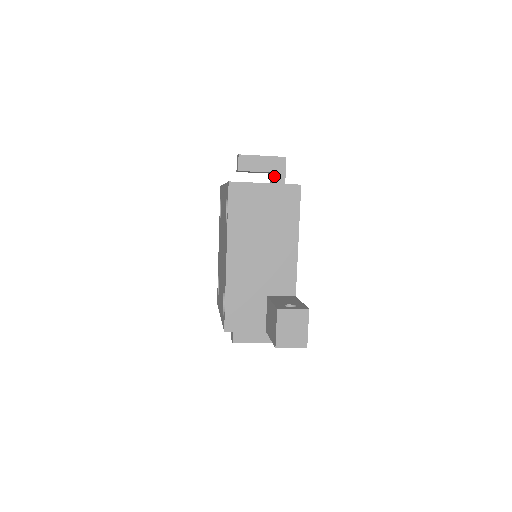
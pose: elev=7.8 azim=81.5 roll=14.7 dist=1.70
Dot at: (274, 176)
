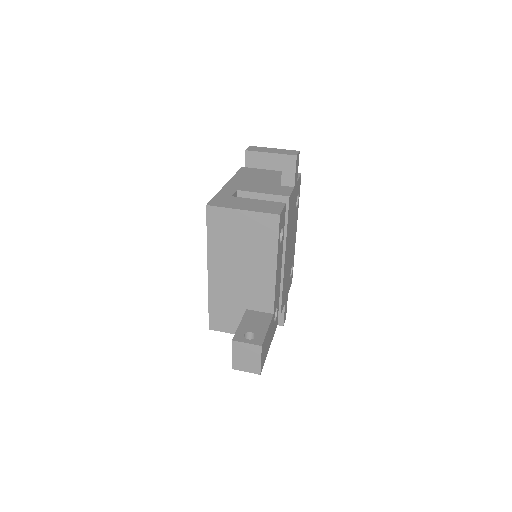
Dot at: (283, 175)
